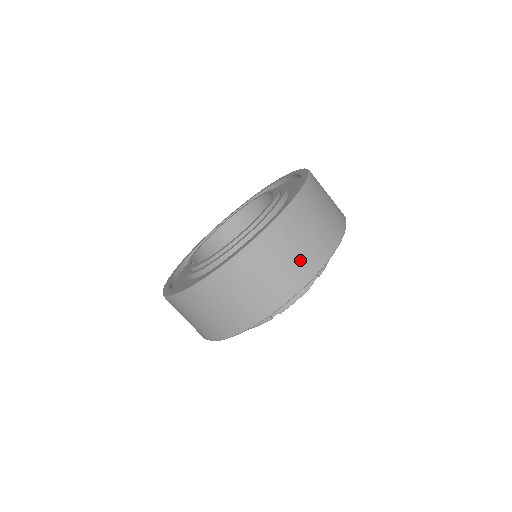
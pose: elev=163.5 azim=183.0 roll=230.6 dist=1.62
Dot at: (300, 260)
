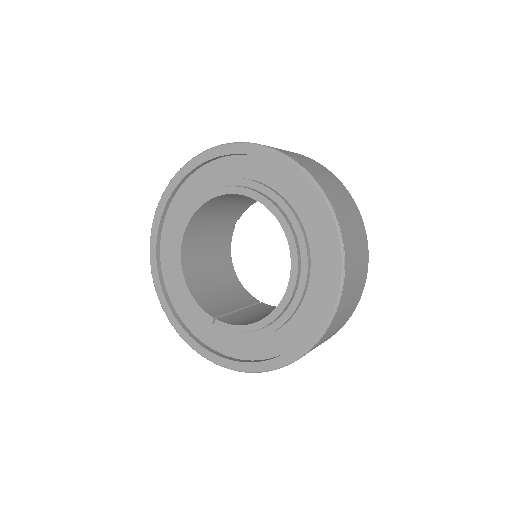
Dot at: (361, 252)
